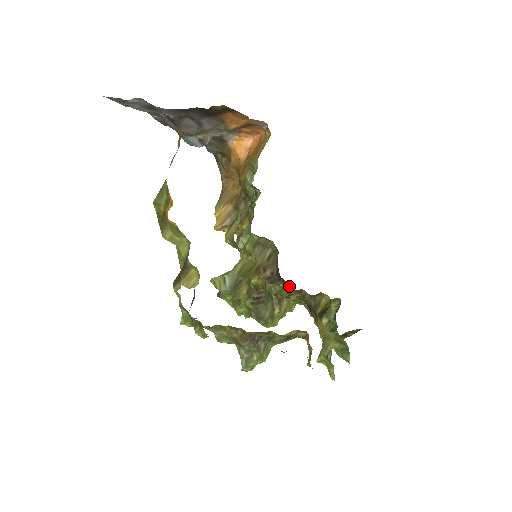
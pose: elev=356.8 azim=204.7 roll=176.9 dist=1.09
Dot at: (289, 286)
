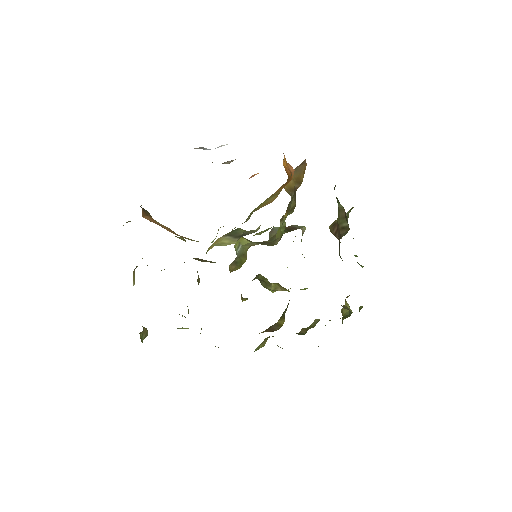
Dot at: occluded
